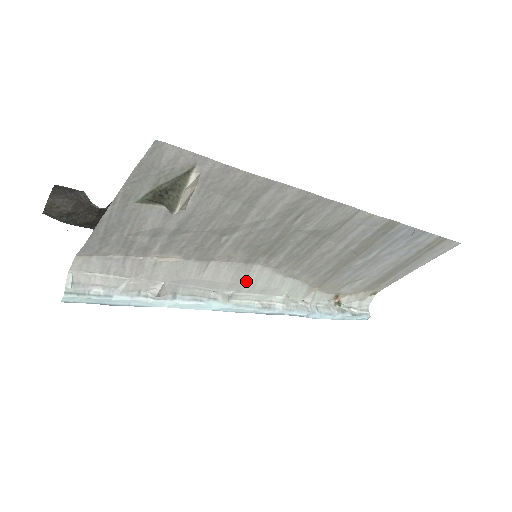
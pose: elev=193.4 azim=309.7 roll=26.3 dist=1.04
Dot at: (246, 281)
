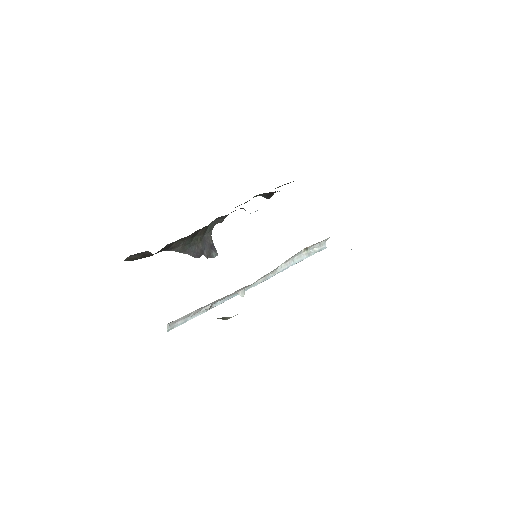
Dot at: occluded
